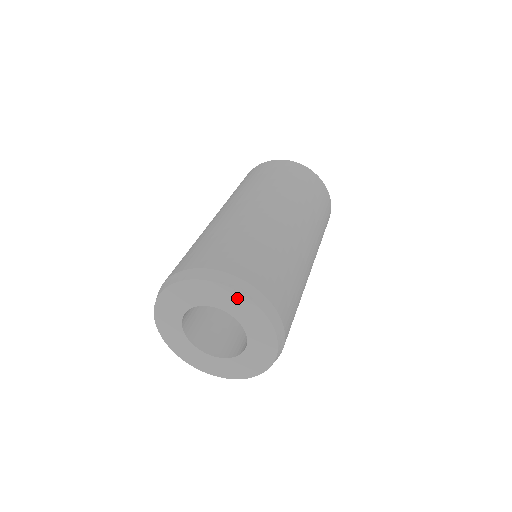
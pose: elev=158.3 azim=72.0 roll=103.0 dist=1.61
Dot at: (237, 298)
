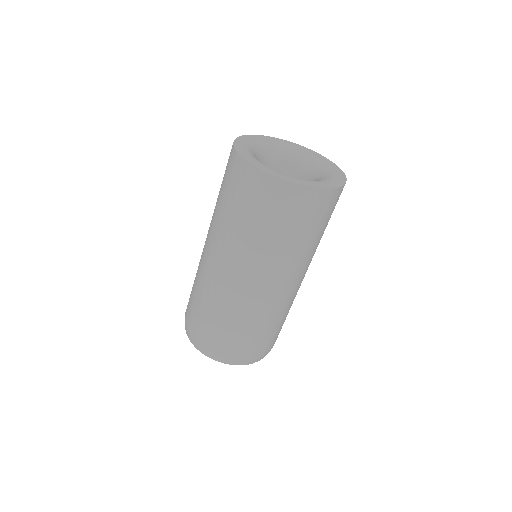
Dot at: occluded
